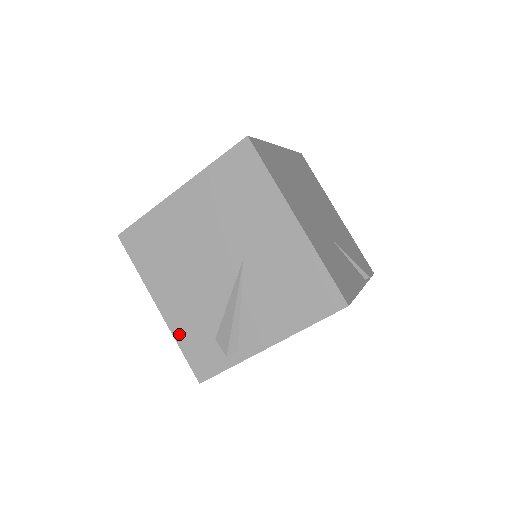
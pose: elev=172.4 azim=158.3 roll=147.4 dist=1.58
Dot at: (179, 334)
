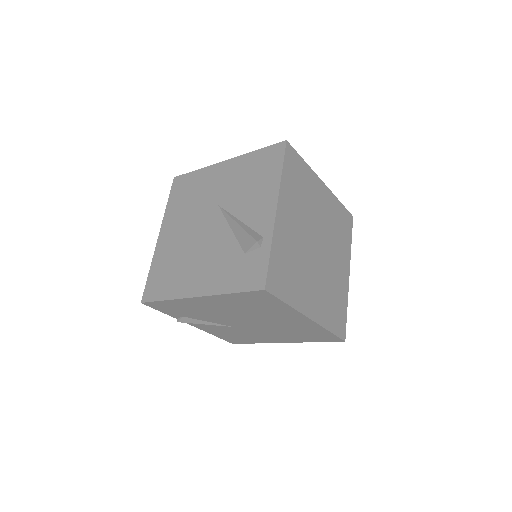
Dot at: (222, 287)
